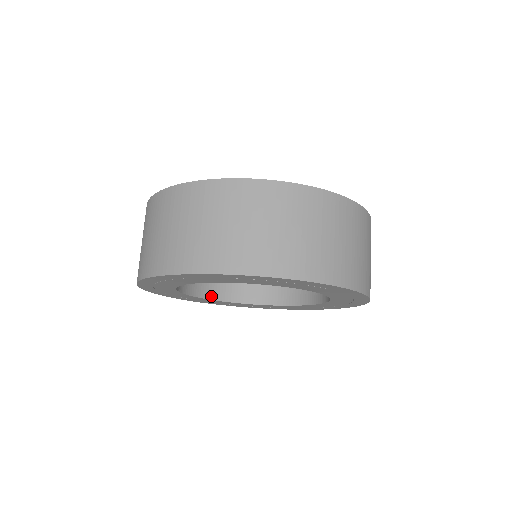
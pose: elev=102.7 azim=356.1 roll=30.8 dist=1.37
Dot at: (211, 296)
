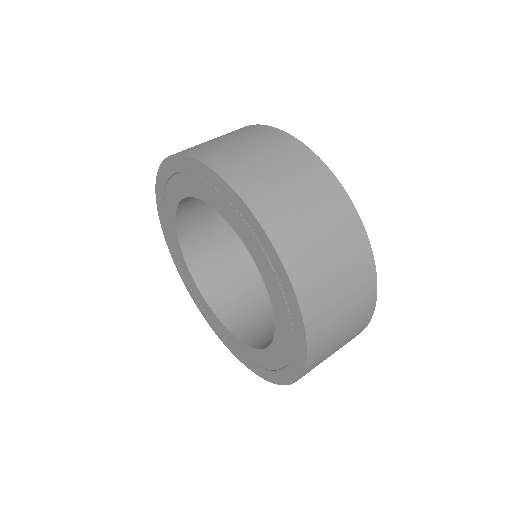
Dot at: (231, 327)
